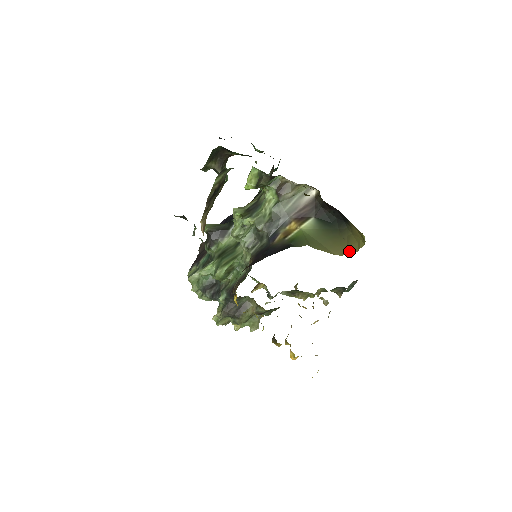
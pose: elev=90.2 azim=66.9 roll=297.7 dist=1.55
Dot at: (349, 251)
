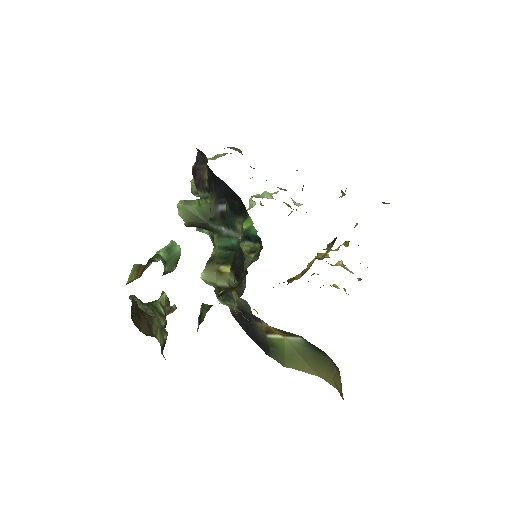
Dot at: (332, 383)
